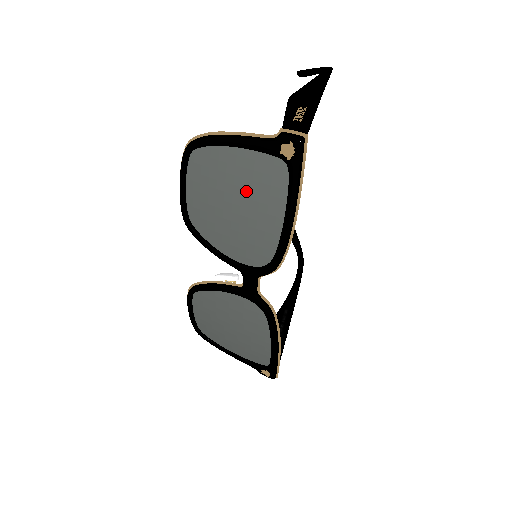
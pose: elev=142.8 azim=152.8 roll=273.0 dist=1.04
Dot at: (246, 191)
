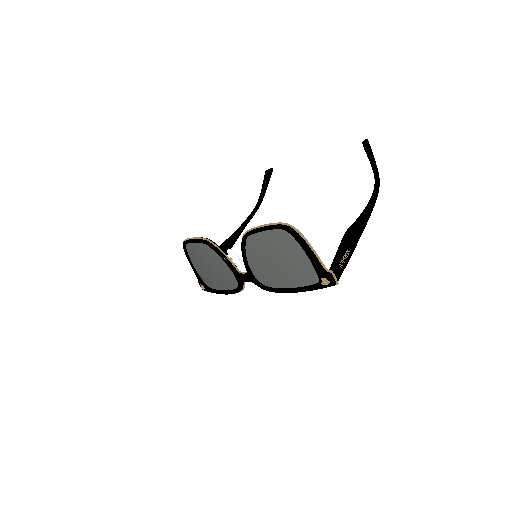
Dot at: (290, 266)
